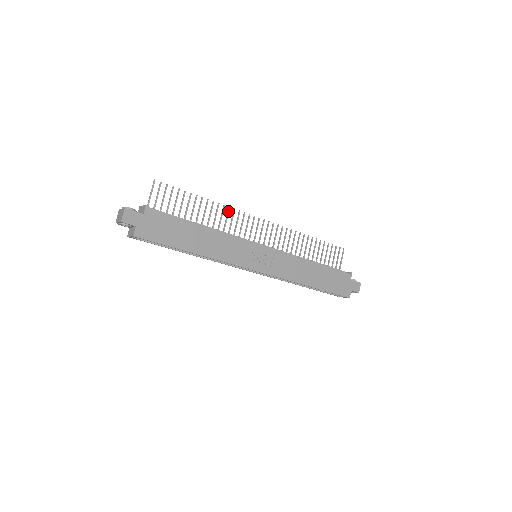
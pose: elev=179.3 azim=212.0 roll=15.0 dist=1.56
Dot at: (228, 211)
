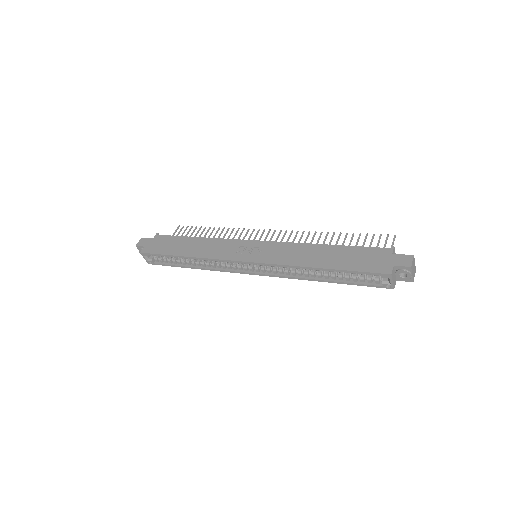
Dot at: (237, 231)
